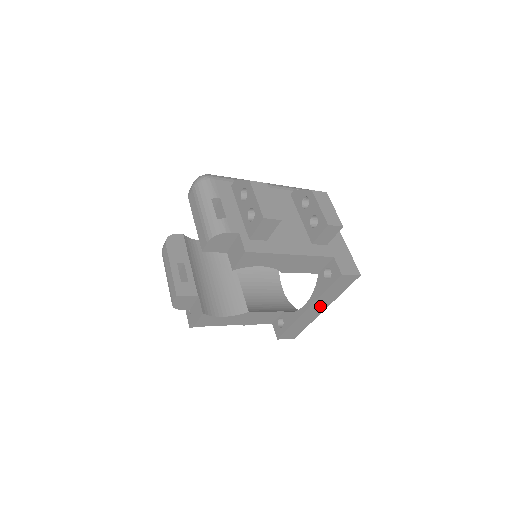
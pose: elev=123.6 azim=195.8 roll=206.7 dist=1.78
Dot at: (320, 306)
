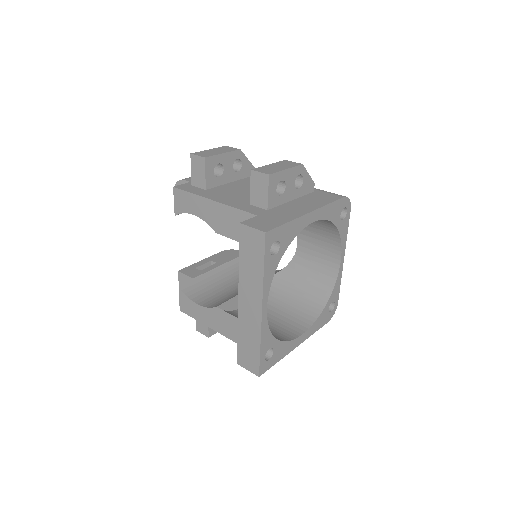
Dot at: (252, 298)
